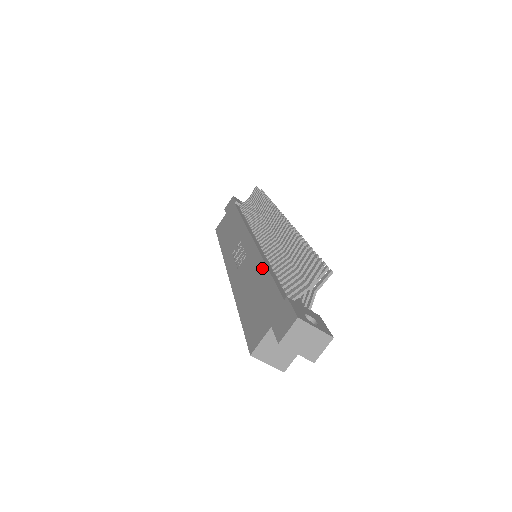
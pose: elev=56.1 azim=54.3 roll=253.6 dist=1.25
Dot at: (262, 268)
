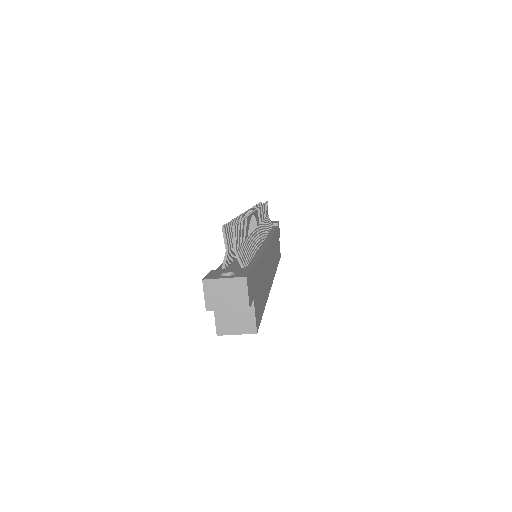
Dot at: occluded
